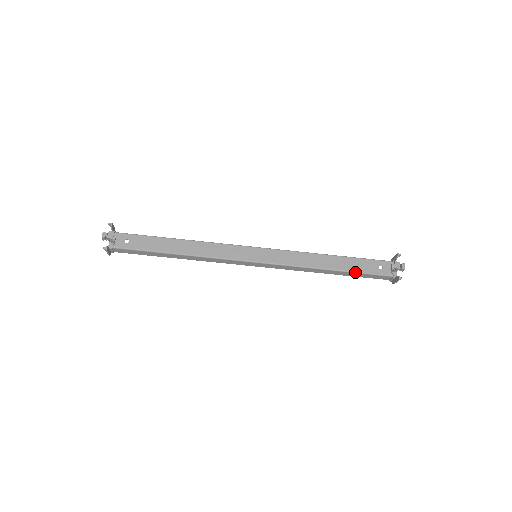
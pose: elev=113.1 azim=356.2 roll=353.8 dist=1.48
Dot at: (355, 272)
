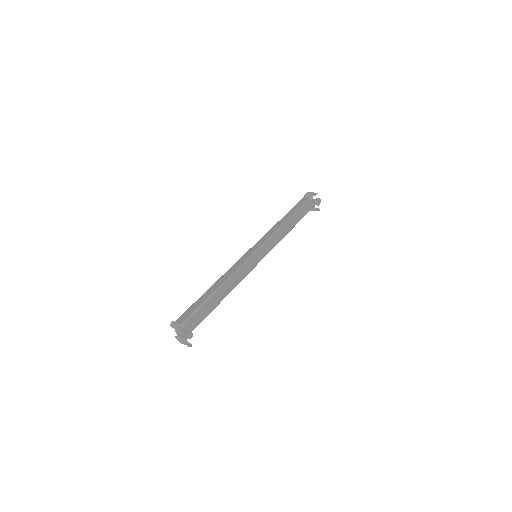
Dot at: occluded
